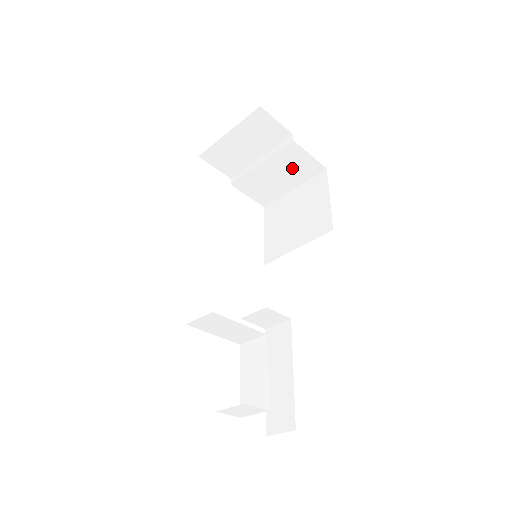
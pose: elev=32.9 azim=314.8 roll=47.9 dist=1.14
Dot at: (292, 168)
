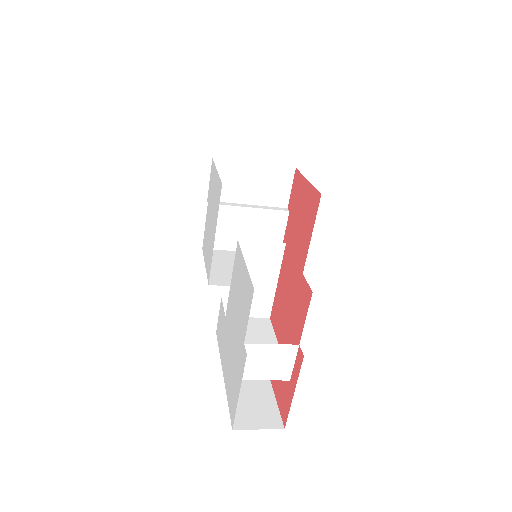
Dot at: (263, 232)
